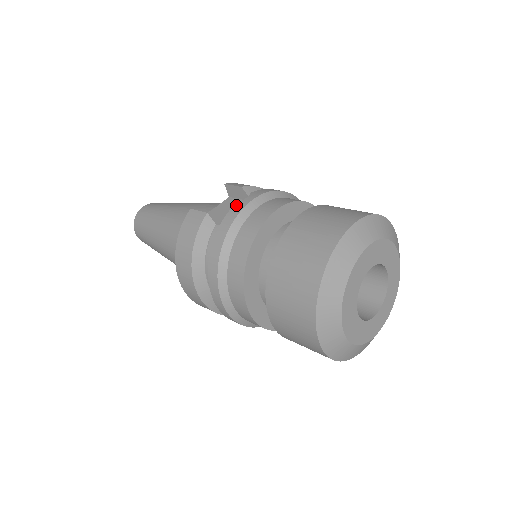
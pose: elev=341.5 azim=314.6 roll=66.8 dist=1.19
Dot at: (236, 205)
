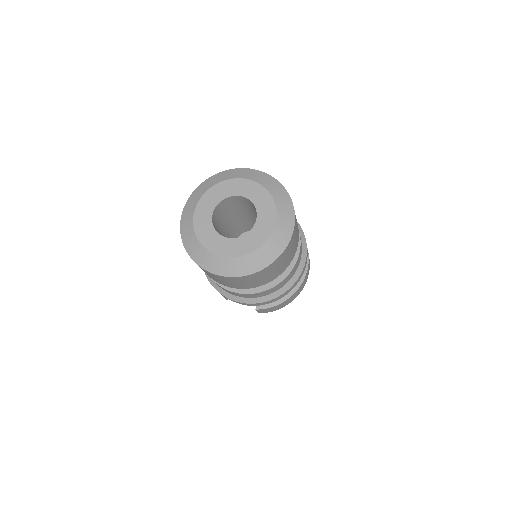
Dot at: occluded
